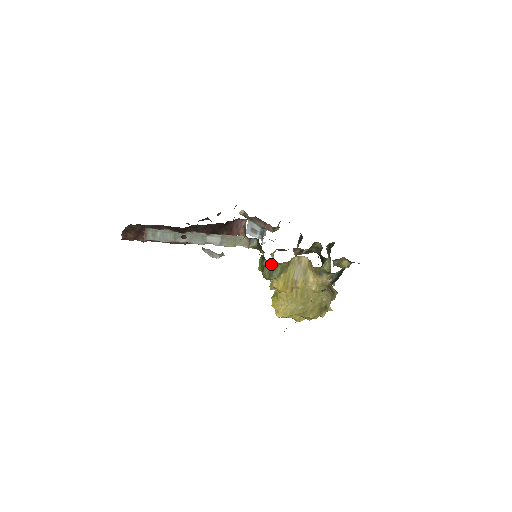
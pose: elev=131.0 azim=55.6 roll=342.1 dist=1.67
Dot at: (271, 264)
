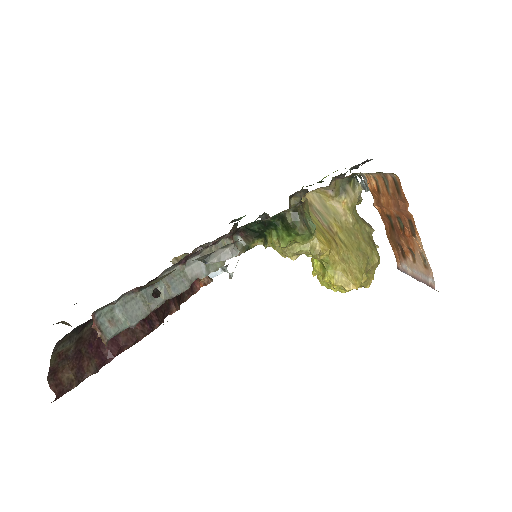
Dot at: (298, 210)
